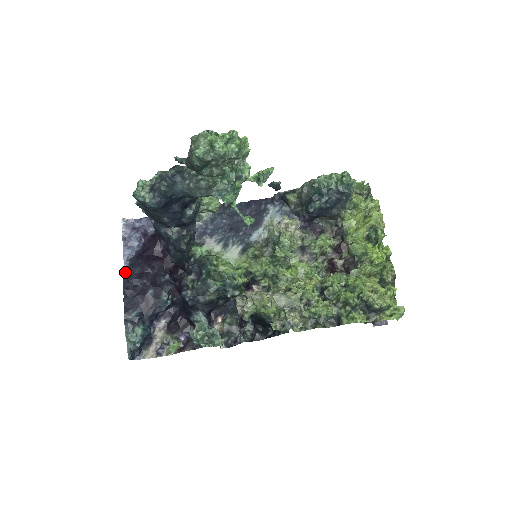
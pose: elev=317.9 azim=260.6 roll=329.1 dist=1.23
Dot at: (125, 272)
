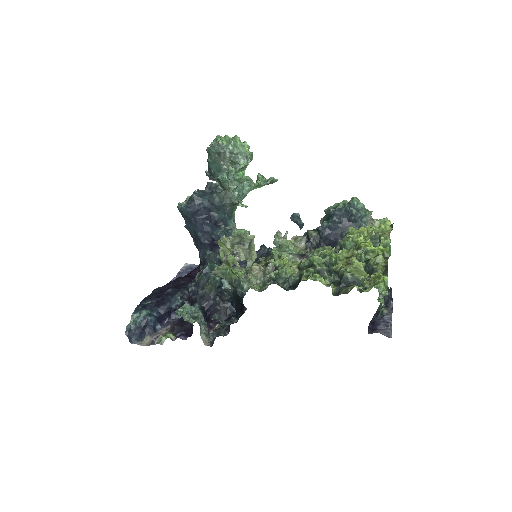
Dot at: occluded
